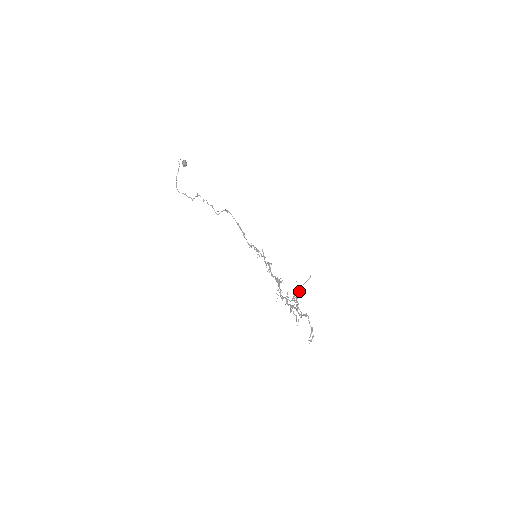
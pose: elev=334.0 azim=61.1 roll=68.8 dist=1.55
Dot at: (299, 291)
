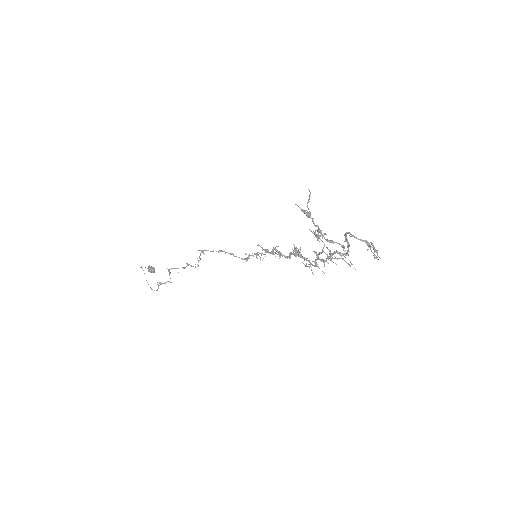
Dot at: (309, 213)
